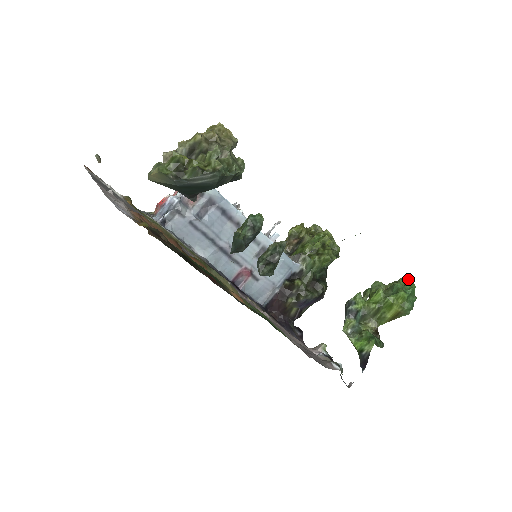
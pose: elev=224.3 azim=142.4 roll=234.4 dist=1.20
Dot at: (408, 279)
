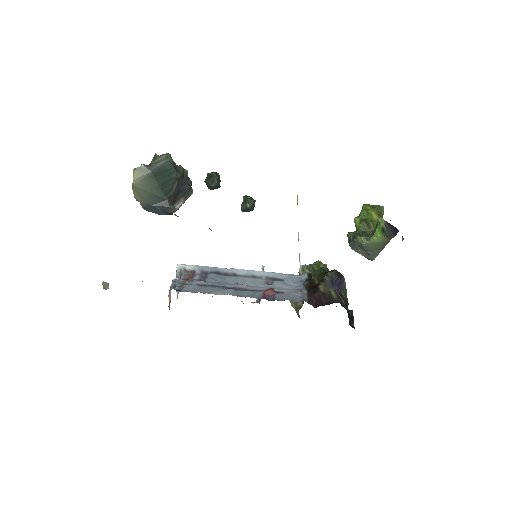
Dot at: occluded
